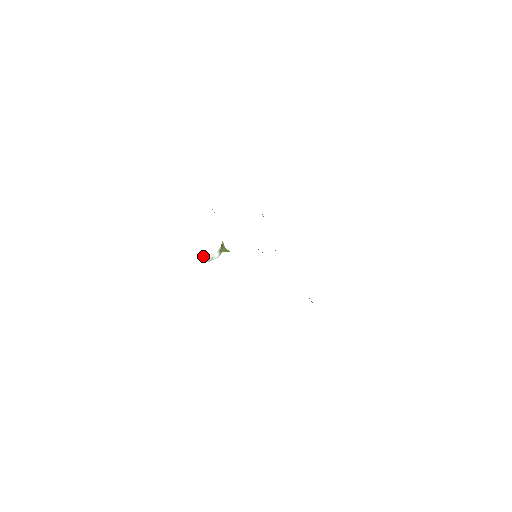
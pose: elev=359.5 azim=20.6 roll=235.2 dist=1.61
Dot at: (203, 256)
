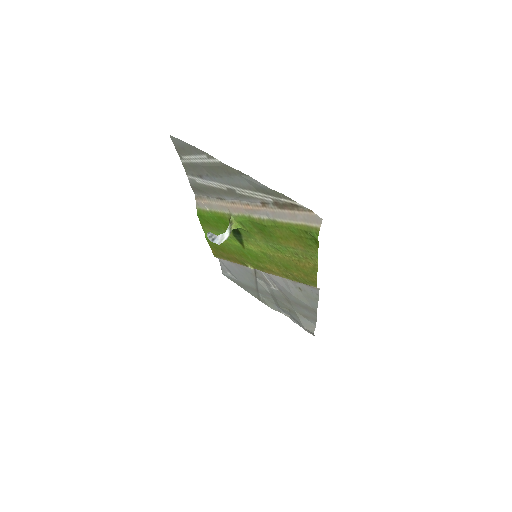
Dot at: (213, 235)
